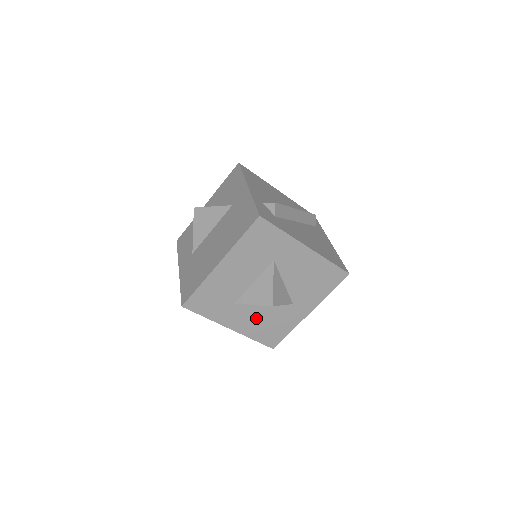
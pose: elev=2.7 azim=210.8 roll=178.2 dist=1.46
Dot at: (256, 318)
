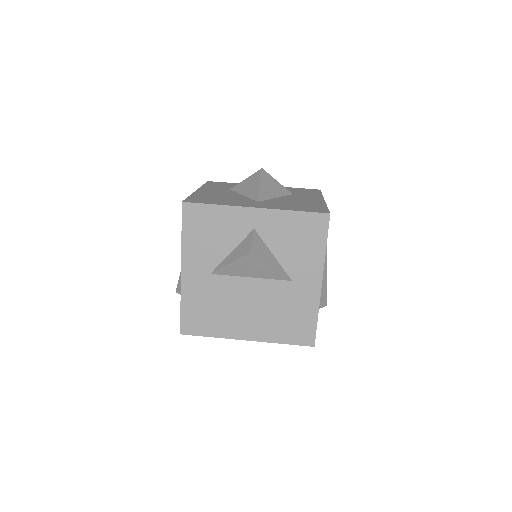
Dot at: occluded
